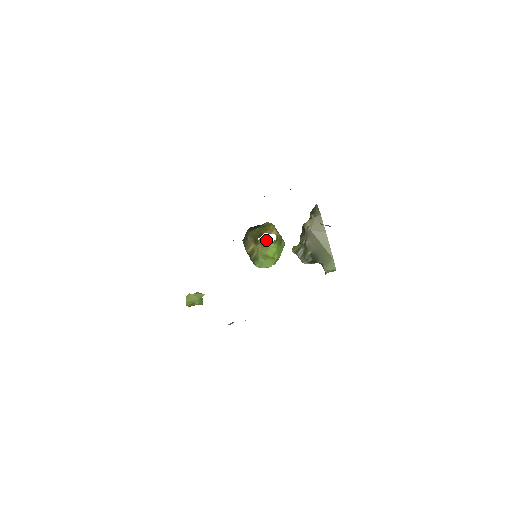
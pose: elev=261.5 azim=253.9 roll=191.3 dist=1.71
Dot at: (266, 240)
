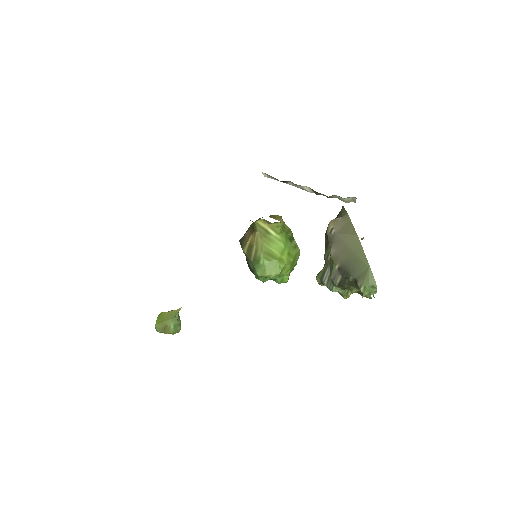
Dot at: (266, 223)
